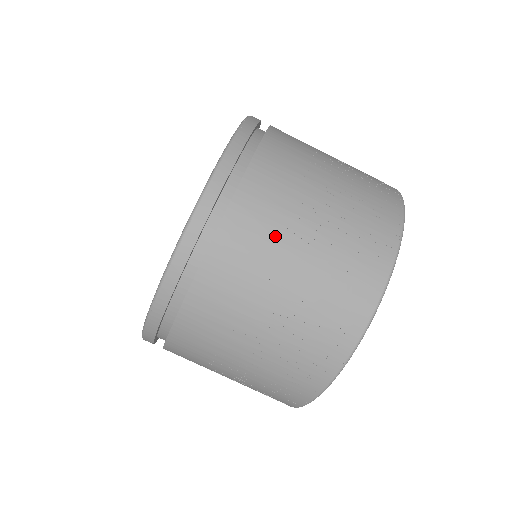
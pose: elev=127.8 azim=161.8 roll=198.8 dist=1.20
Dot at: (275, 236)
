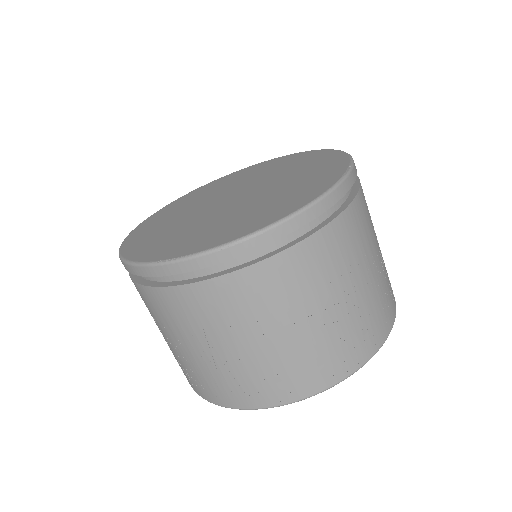
Dot at: (364, 245)
